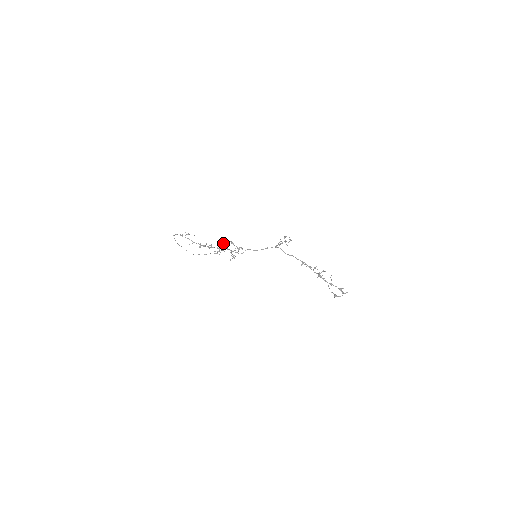
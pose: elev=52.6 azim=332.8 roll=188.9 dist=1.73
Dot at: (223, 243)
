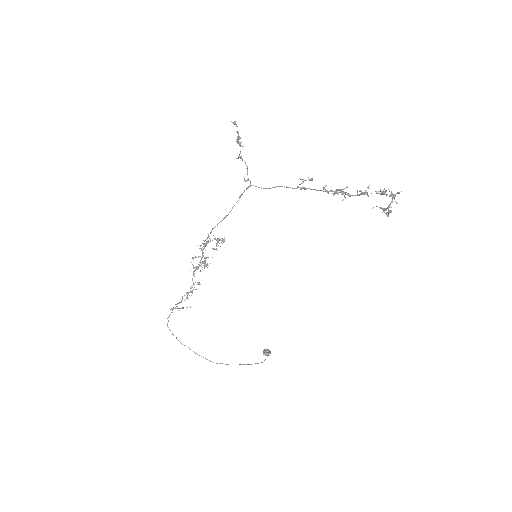
Dot at: (263, 353)
